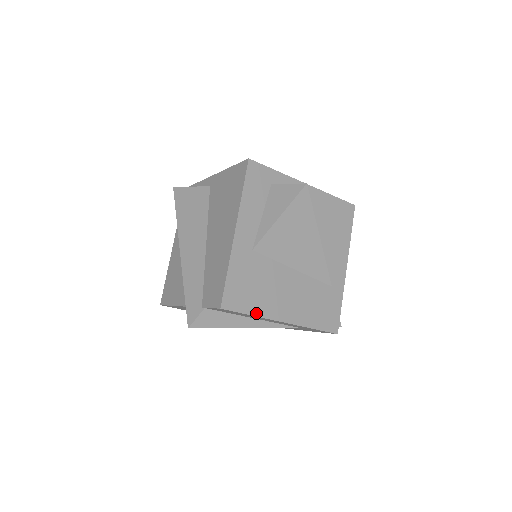
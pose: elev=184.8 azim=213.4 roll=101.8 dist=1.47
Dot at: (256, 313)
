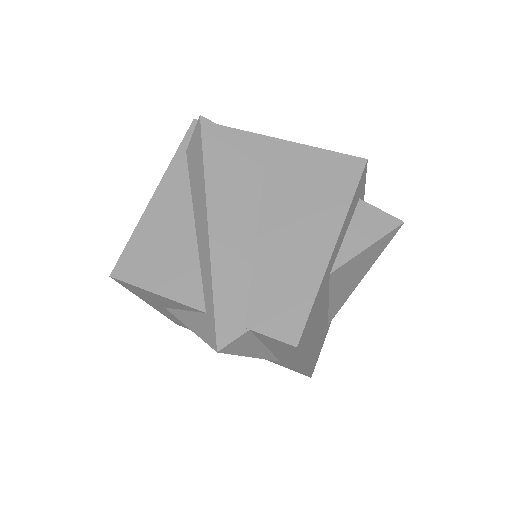
Dot at: (303, 354)
